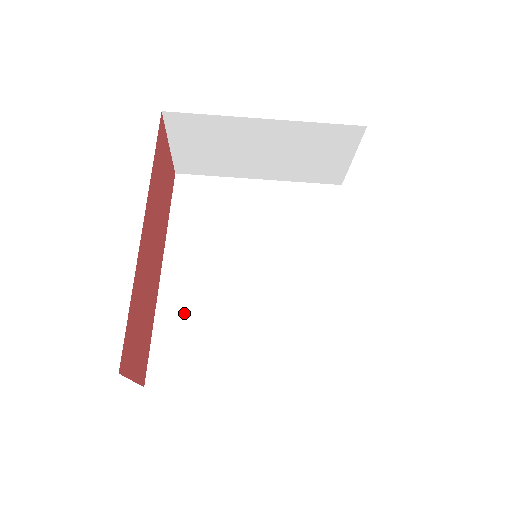
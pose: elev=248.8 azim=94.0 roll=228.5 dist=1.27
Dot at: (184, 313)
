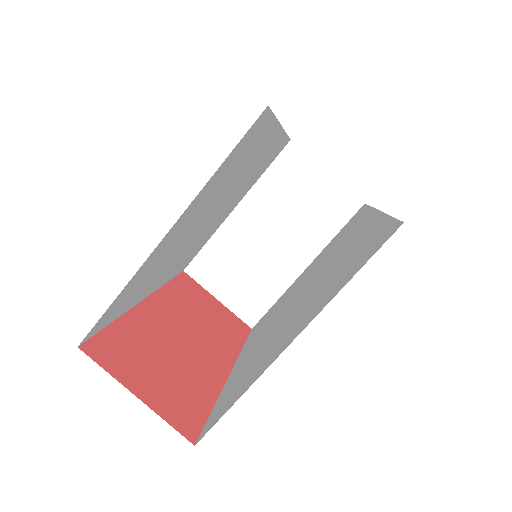
Dot at: (242, 369)
